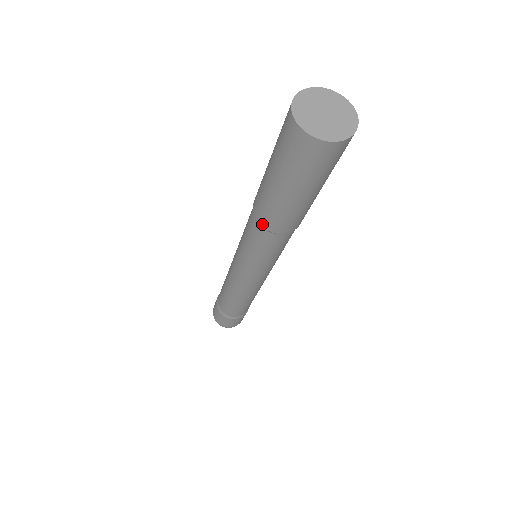
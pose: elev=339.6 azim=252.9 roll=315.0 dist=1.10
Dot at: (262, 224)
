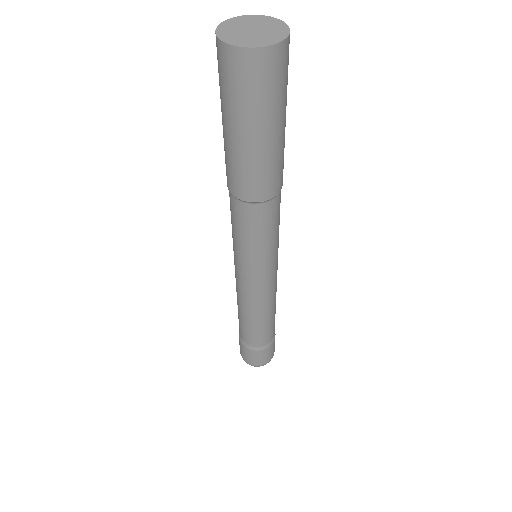
Dot at: (238, 195)
